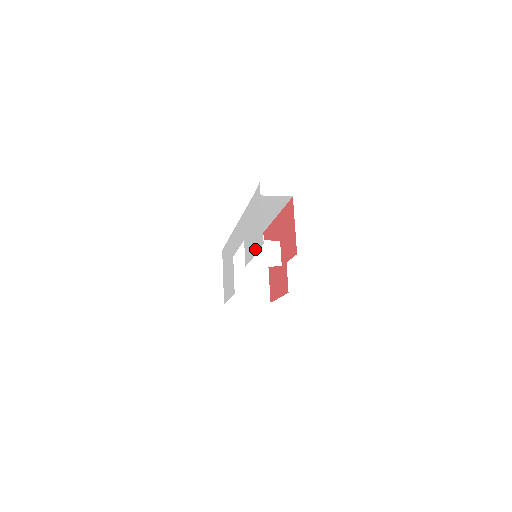
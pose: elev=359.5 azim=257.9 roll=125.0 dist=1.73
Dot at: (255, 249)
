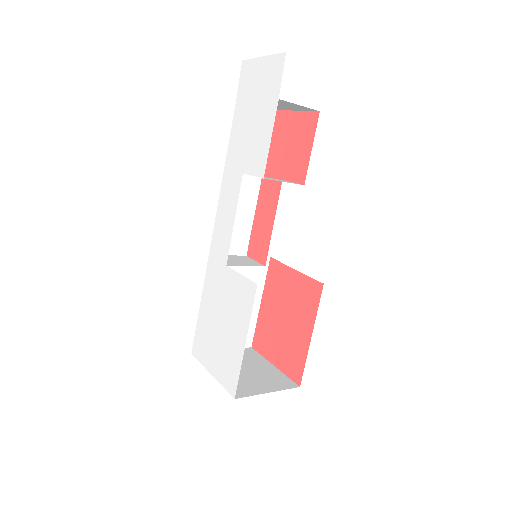
Dot at: (273, 102)
